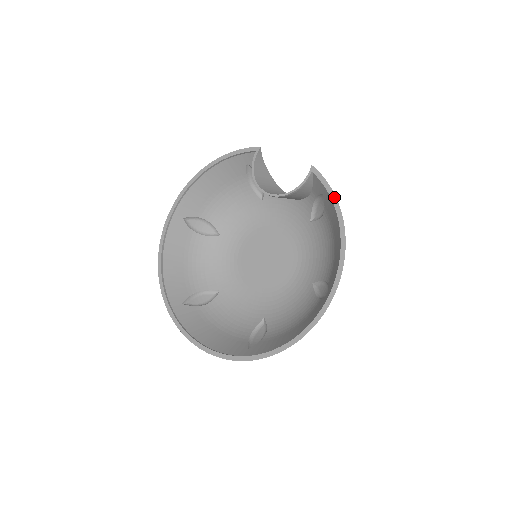
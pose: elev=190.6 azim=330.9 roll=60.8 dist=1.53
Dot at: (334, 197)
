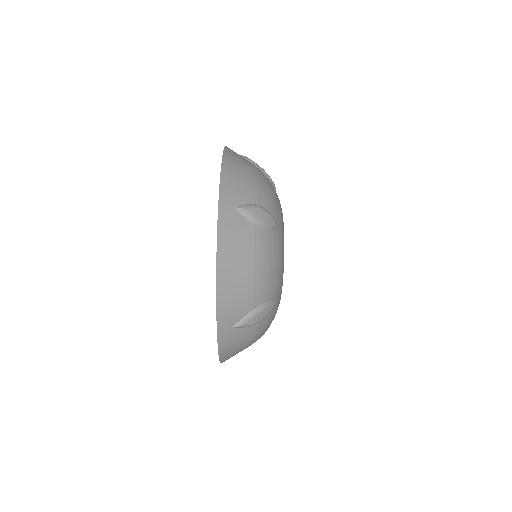
Dot at: occluded
